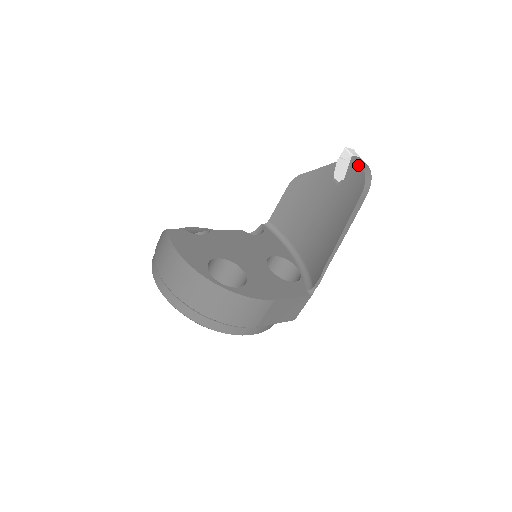
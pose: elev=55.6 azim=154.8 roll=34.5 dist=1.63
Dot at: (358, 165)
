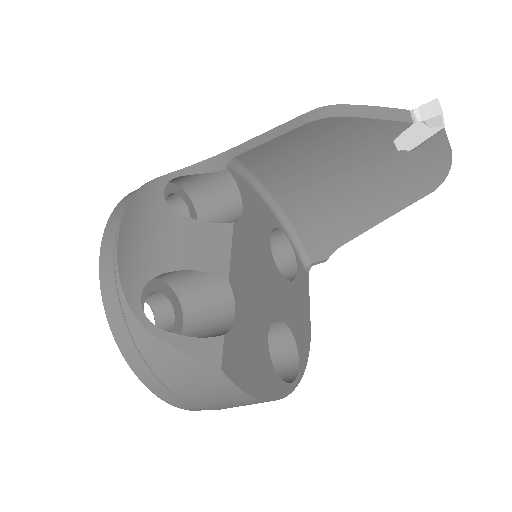
Dot at: (446, 148)
